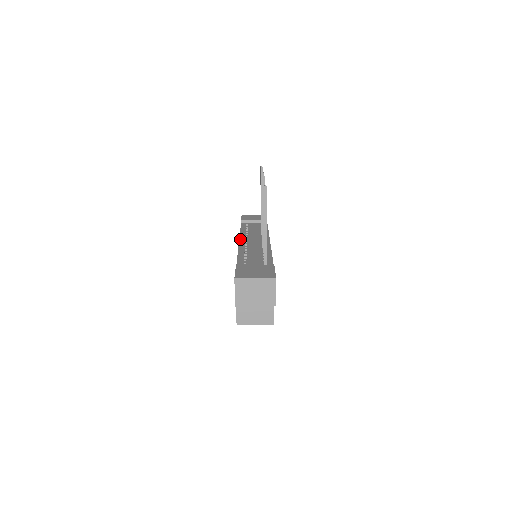
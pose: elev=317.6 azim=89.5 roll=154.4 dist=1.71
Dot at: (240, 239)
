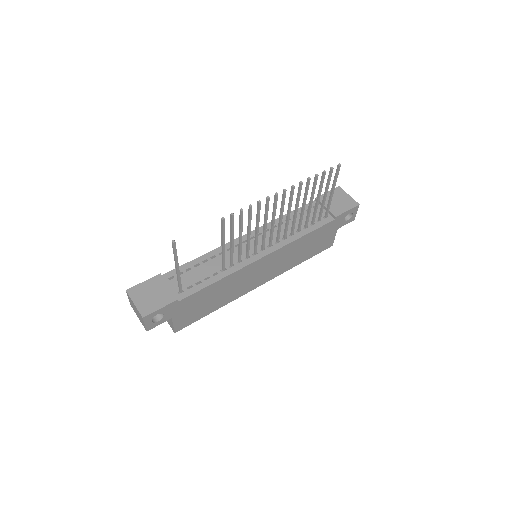
Dot at: (252, 231)
